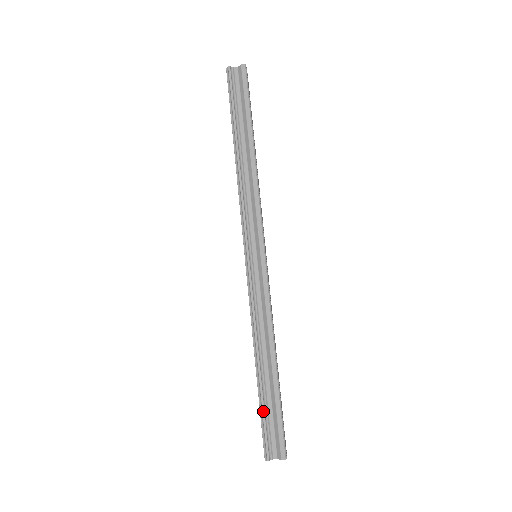
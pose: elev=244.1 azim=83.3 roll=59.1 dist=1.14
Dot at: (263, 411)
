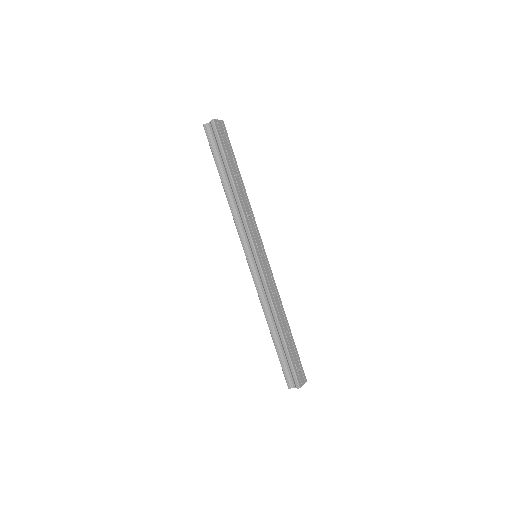
Dot at: (279, 359)
